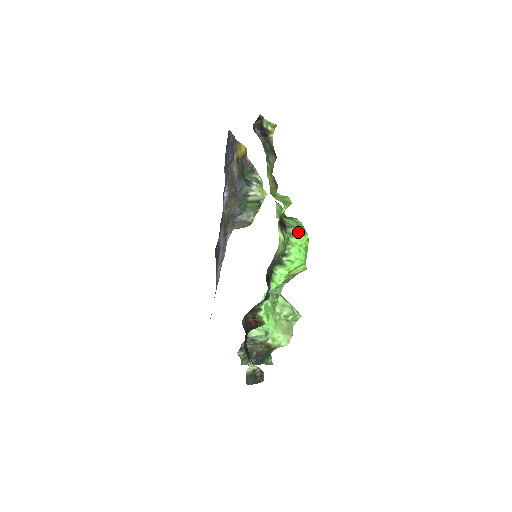
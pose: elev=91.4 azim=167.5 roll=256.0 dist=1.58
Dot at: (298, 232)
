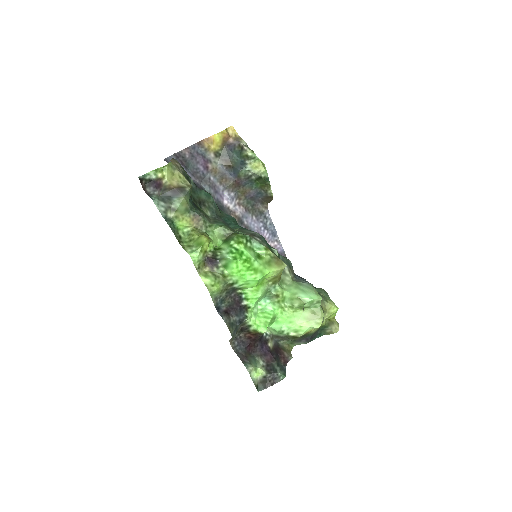
Dot at: (229, 262)
